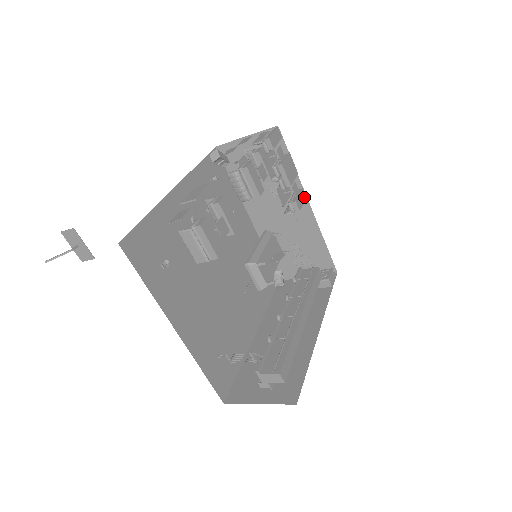
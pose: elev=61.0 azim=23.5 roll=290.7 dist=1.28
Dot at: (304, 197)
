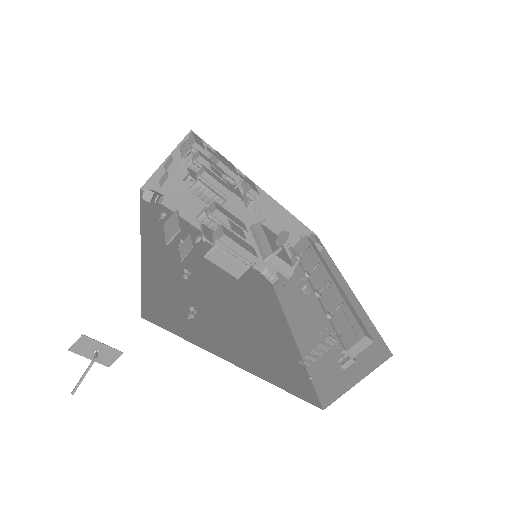
Dot at: (252, 183)
